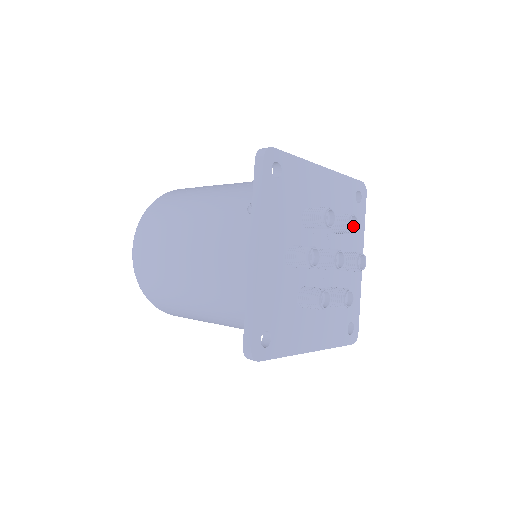
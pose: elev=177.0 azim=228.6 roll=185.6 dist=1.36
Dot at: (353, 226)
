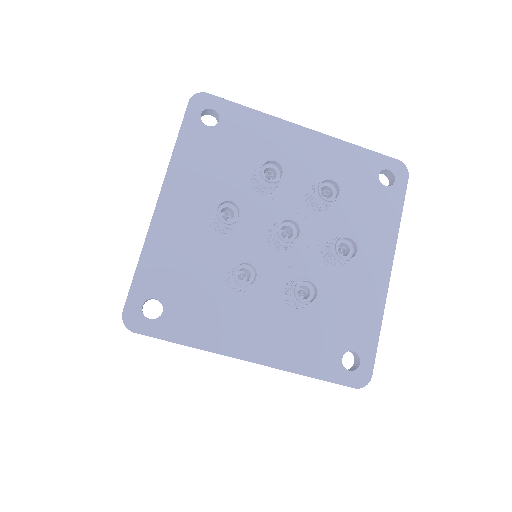
Dot at: (335, 197)
